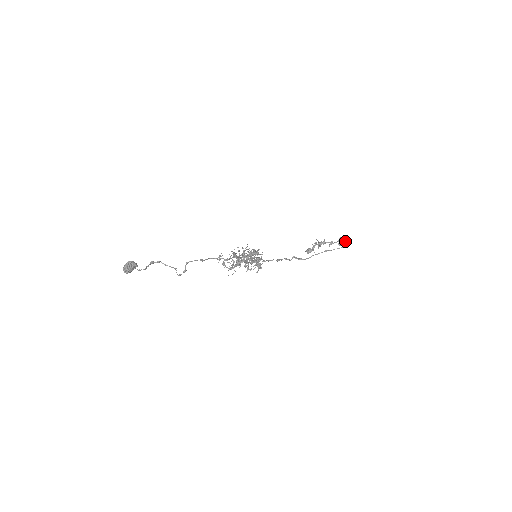
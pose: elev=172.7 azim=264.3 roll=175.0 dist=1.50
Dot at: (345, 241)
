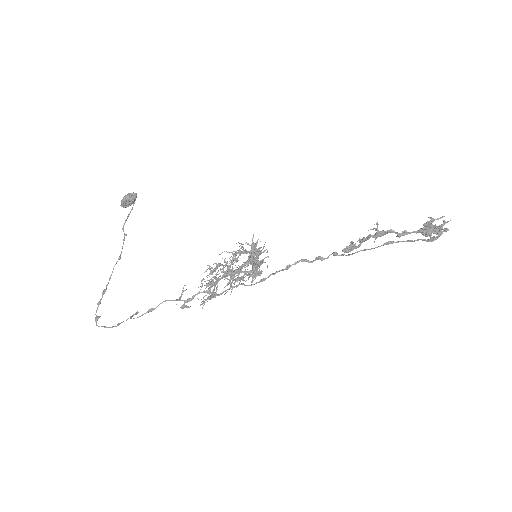
Dot at: (433, 232)
